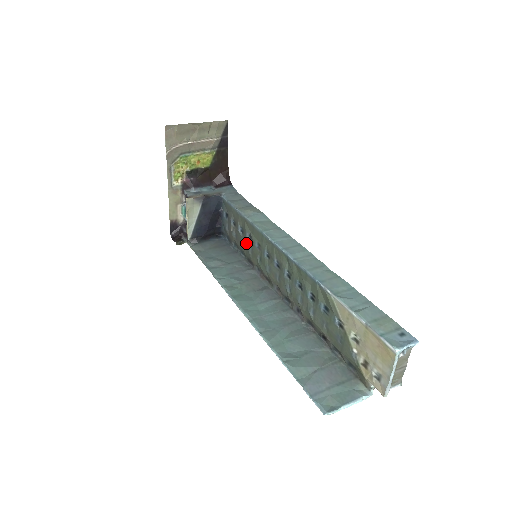
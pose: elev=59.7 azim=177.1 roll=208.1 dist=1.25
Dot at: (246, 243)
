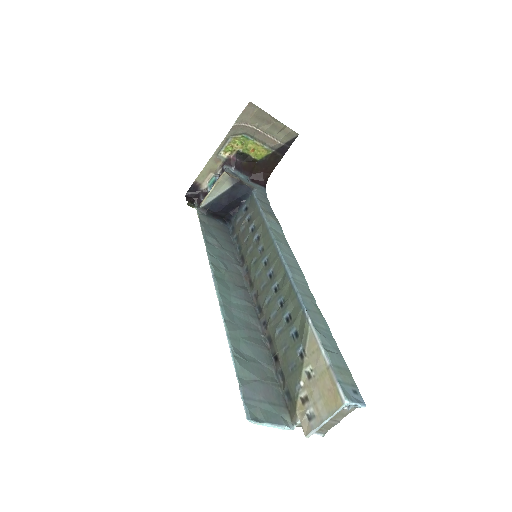
Dot at: (250, 241)
